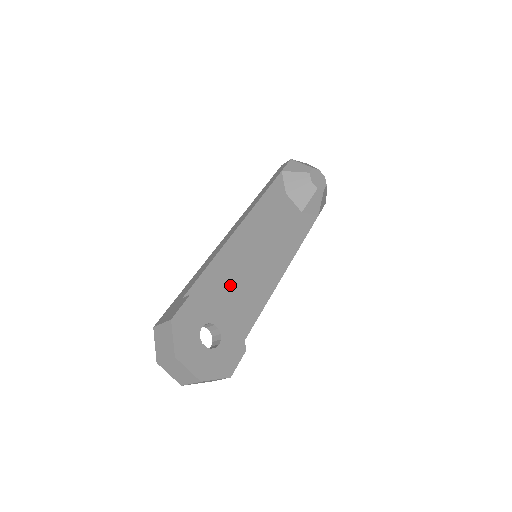
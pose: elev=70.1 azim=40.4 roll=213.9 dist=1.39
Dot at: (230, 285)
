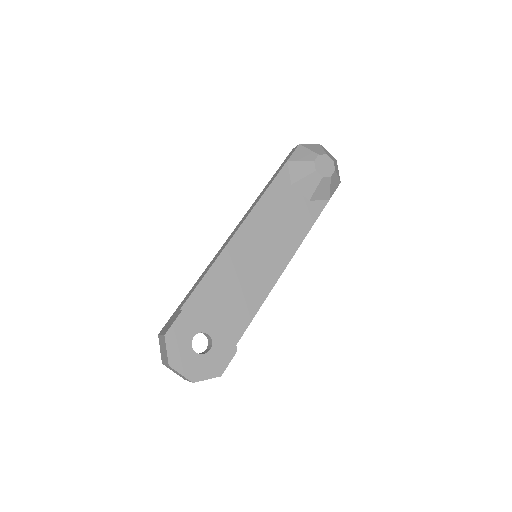
Dot at: (226, 291)
